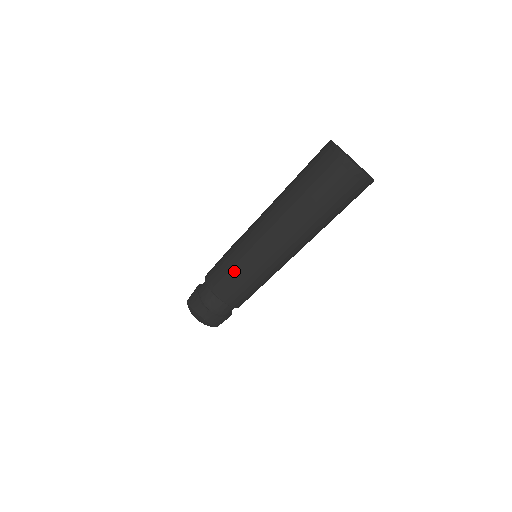
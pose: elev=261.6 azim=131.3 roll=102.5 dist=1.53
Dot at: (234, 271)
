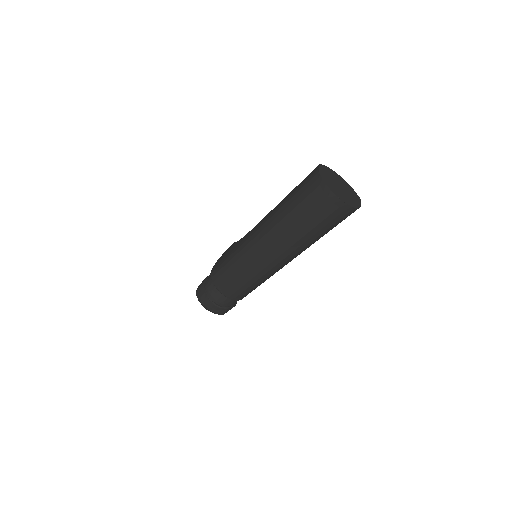
Dot at: (235, 274)
